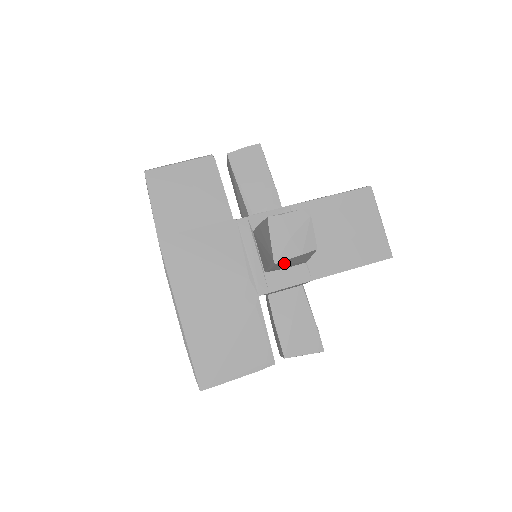
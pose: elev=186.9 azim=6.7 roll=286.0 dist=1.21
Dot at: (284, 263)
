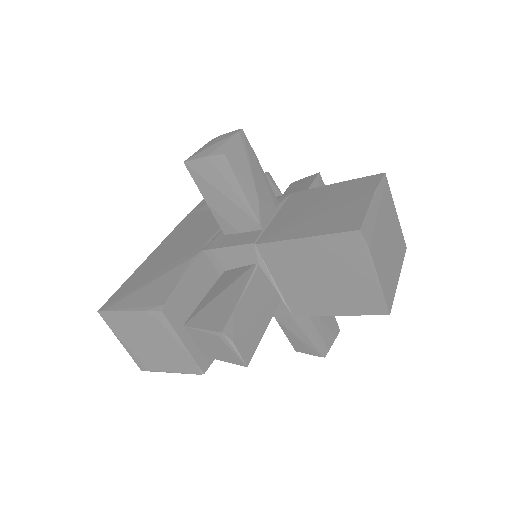
Dot at: (204, 179)
